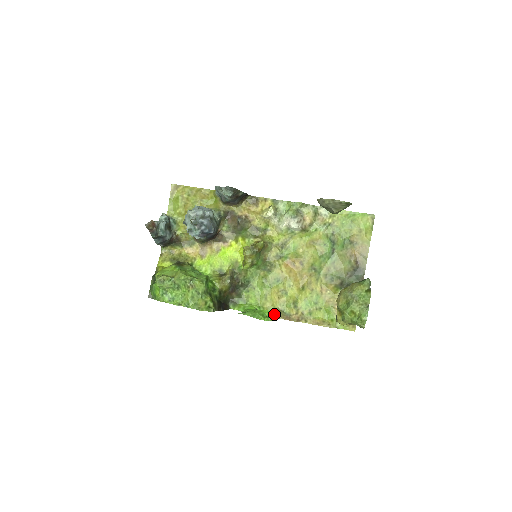
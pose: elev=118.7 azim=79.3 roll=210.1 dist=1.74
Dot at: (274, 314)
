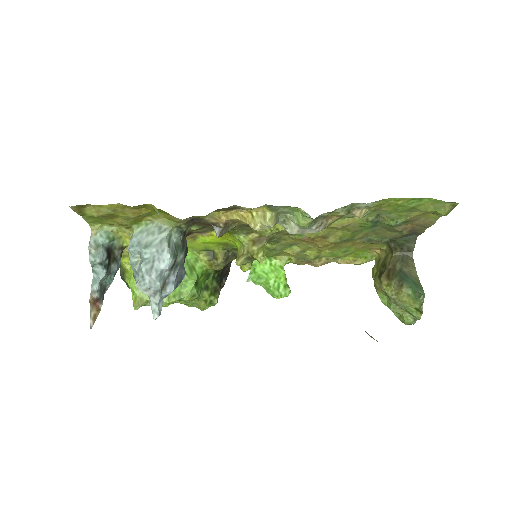
Dot at: (290, 262)
